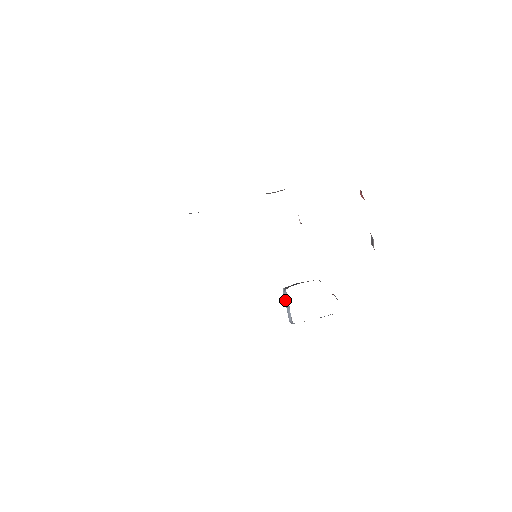
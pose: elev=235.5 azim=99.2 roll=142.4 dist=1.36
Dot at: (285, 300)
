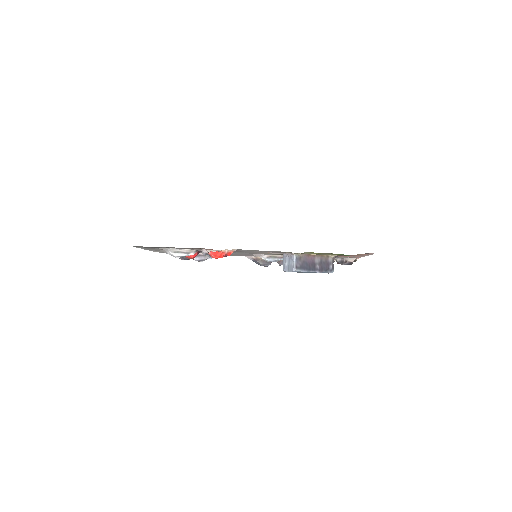
Dot at: (286, 267)
